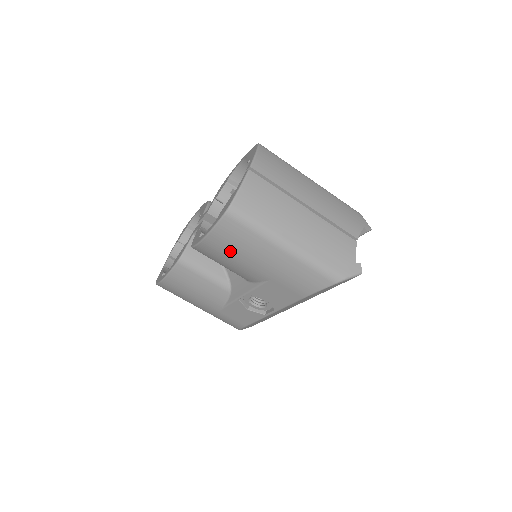
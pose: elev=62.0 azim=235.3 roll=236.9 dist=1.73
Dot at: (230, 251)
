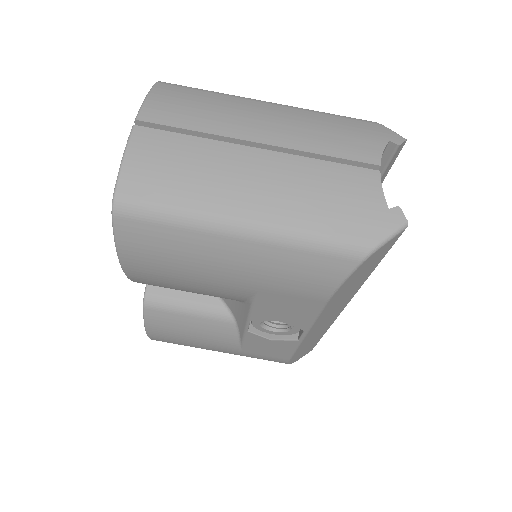
Dot at: (167, 270)
